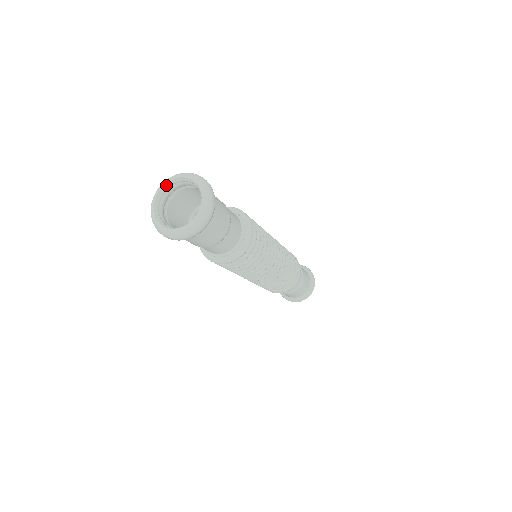
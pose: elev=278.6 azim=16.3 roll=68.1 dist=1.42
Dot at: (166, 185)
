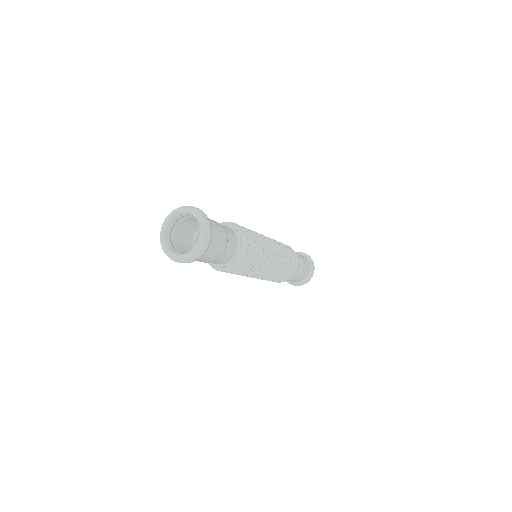
Dot at: (187, 212)
